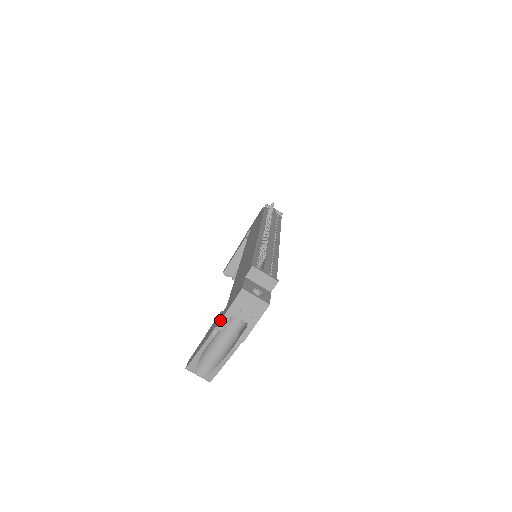
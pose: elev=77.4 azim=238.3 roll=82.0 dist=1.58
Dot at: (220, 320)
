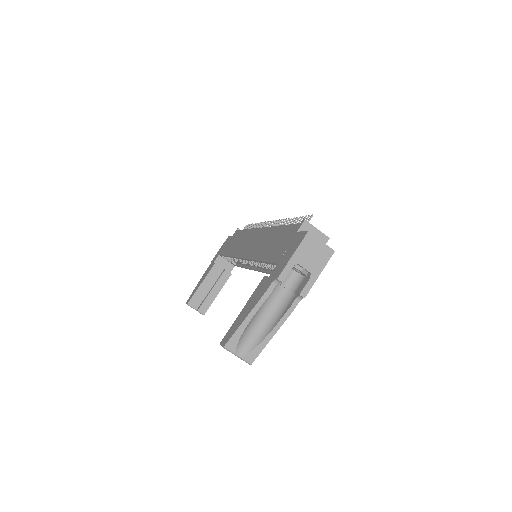
Dot at: (281, 270)
